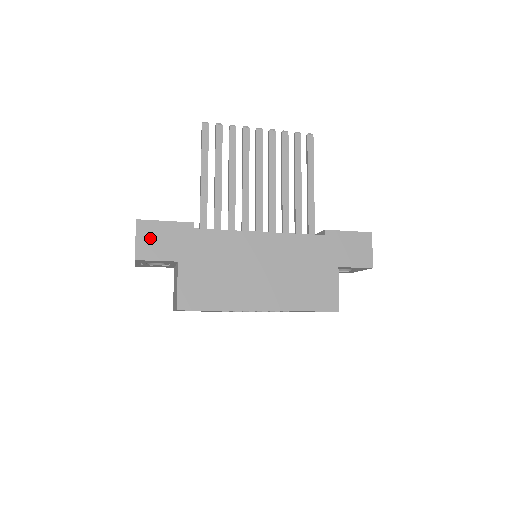
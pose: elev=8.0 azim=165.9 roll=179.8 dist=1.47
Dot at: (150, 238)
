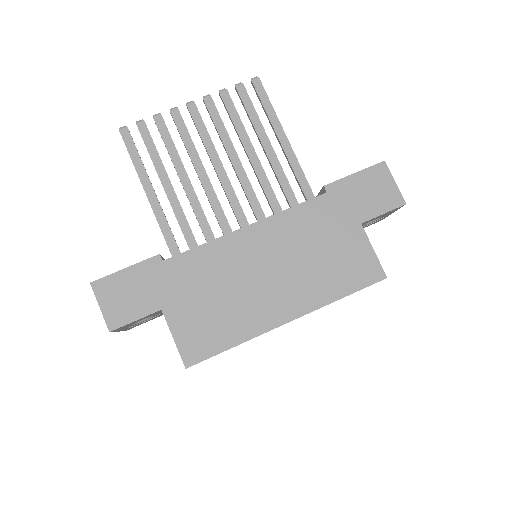
Dot at: (116, 297)
